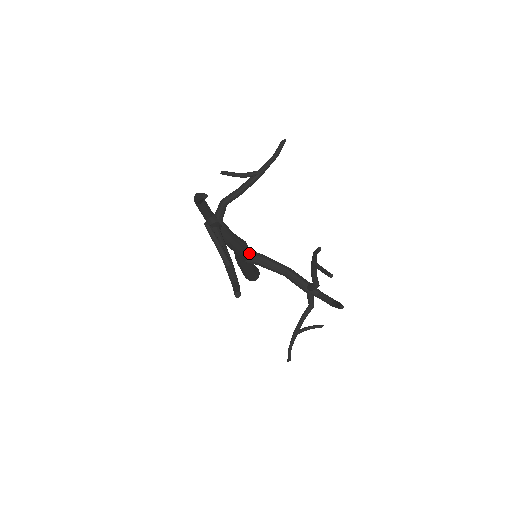
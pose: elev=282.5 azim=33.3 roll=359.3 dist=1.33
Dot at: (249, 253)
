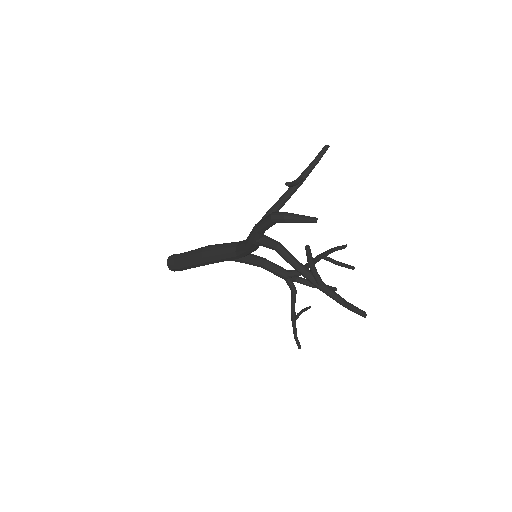
Dot at: occluded
